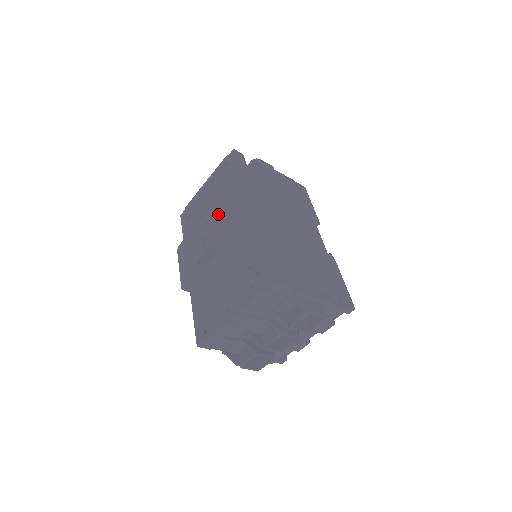
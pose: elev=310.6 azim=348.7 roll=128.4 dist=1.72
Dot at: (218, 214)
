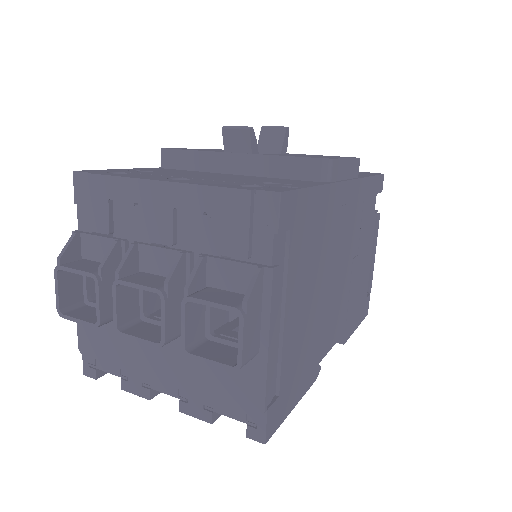
Dot at: occluded
